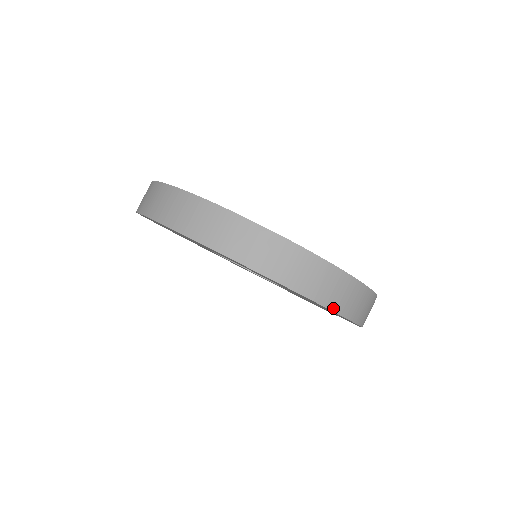
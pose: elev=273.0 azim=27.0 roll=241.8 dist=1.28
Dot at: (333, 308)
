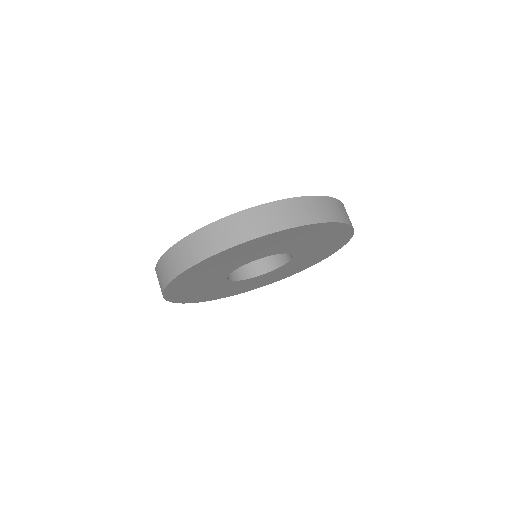
Dot at: (353, 228)
